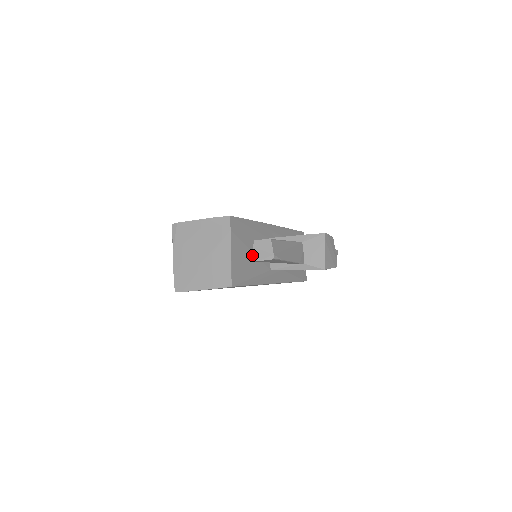
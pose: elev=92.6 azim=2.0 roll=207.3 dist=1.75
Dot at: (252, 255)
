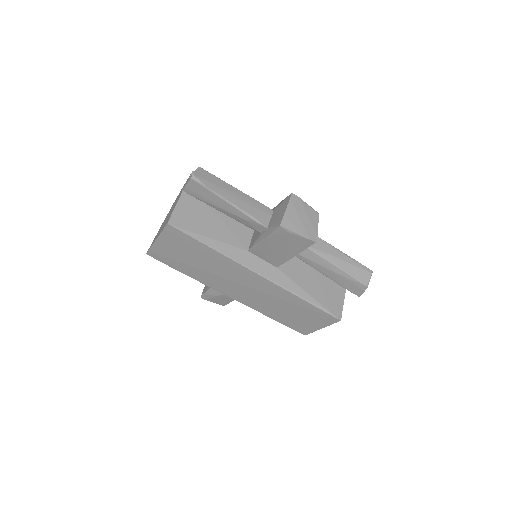
Dot at: (217, 219)
